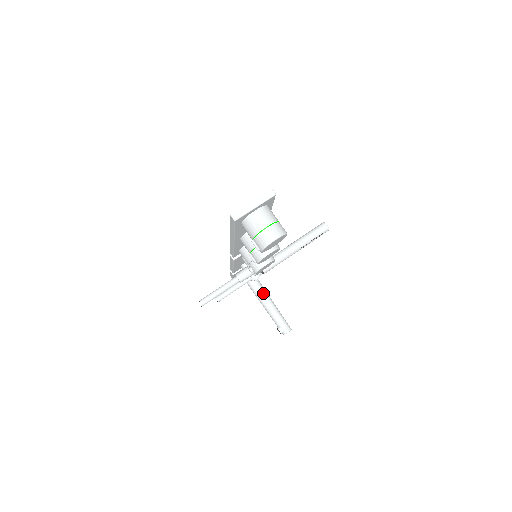
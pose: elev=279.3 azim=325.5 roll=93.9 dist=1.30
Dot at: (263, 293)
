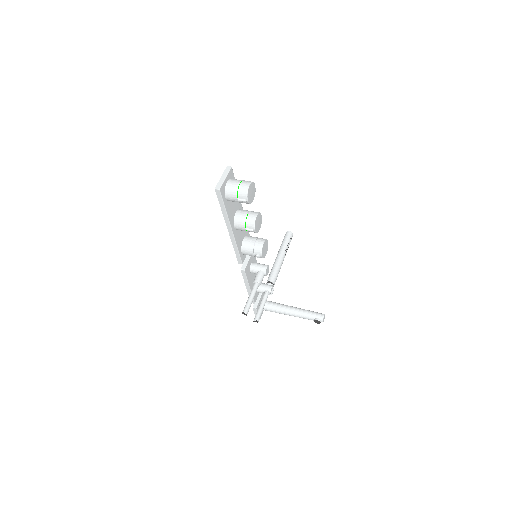
Dot at: (286, 307)
